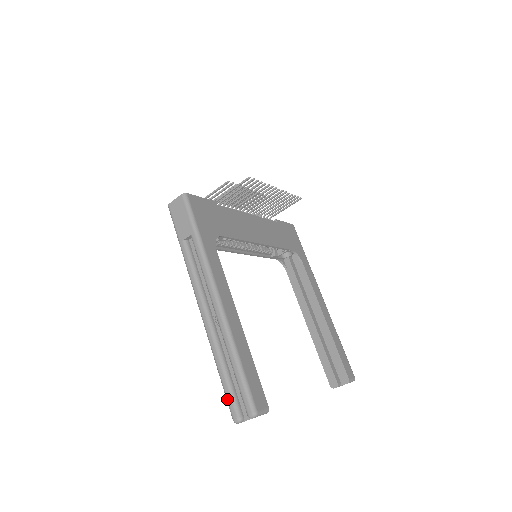
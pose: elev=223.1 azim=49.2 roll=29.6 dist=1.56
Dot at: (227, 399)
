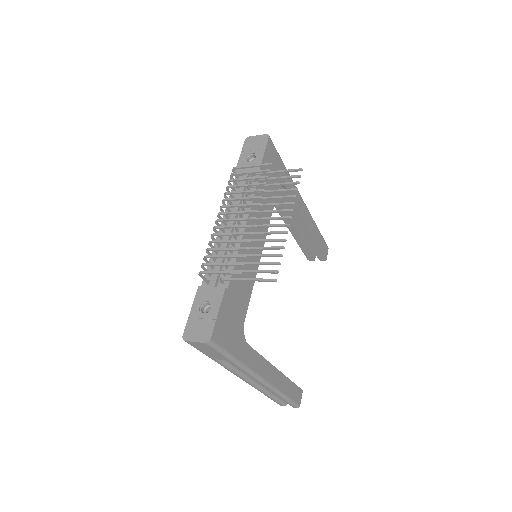
Dot at: occluded
